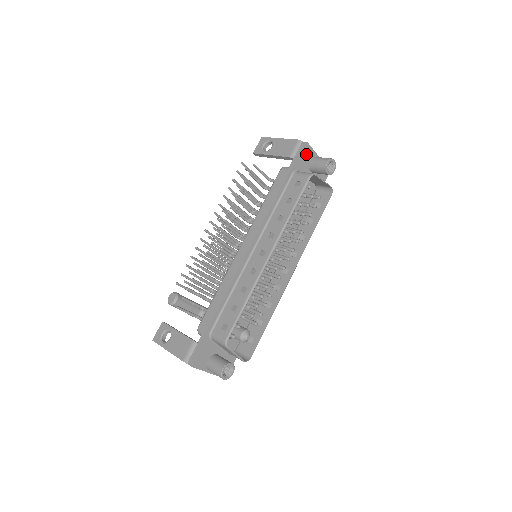
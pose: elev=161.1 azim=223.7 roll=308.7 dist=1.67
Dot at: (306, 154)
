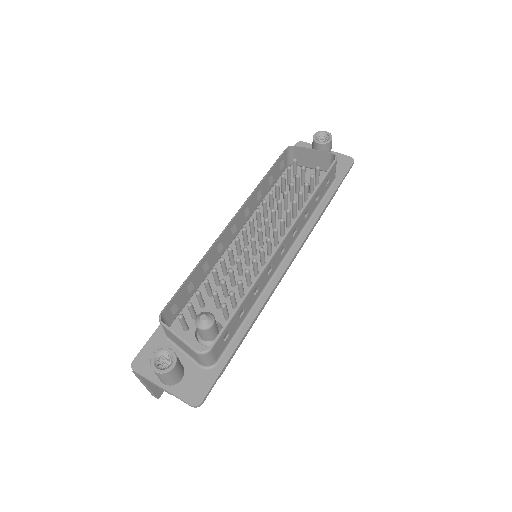
Dot at: occluded
